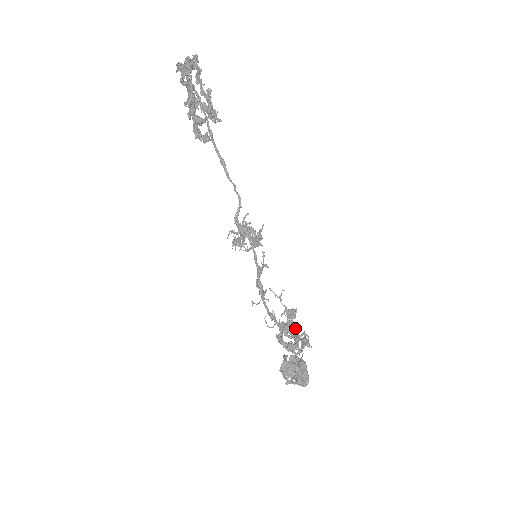
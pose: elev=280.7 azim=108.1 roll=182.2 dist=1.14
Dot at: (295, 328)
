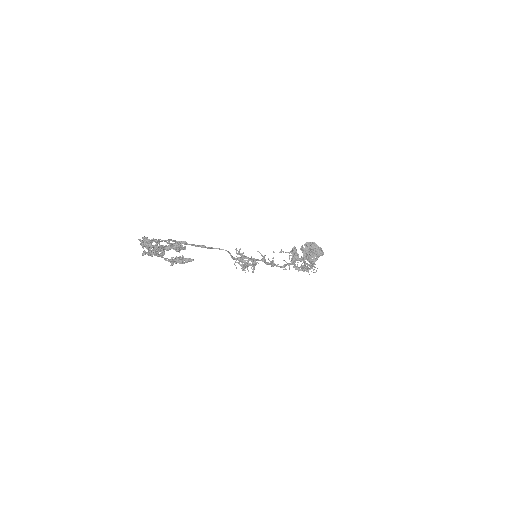
Dot at: (301, 257)
